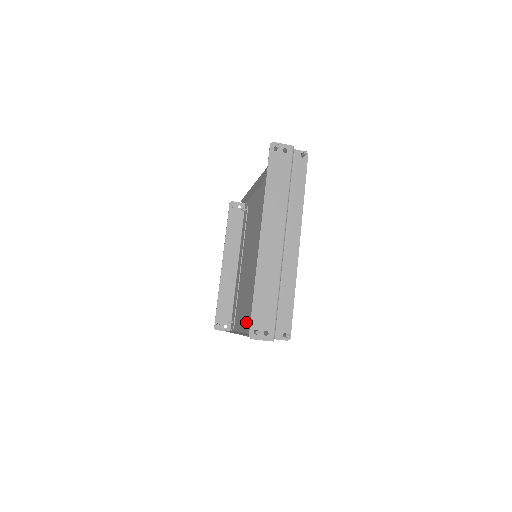
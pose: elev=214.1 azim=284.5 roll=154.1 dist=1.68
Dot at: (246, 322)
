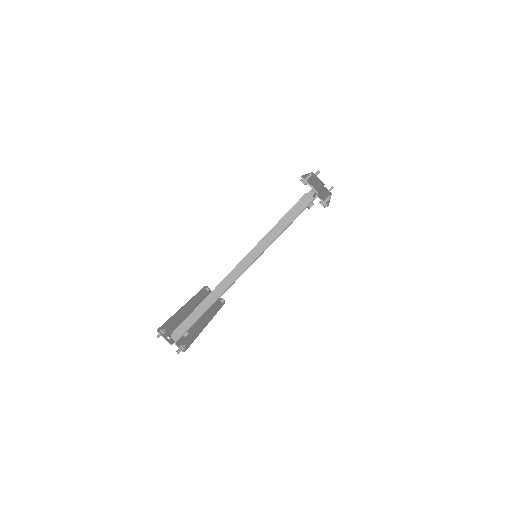
Dot at: occluded
